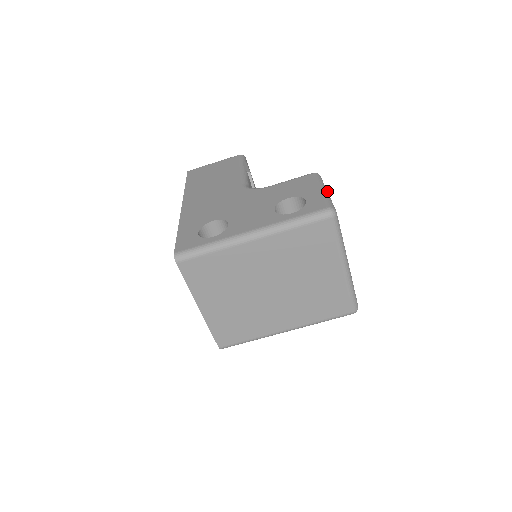
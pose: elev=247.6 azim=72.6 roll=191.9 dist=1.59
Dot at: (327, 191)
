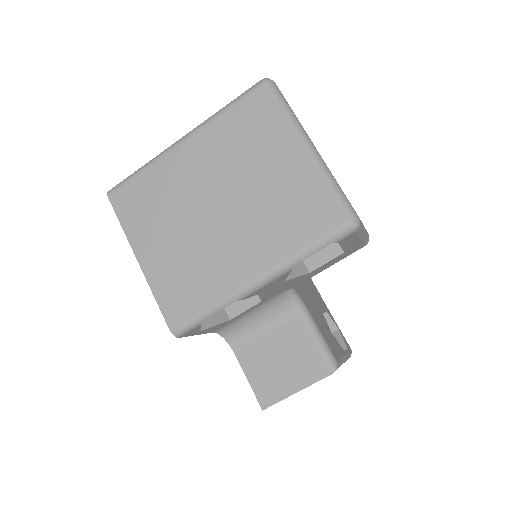
Dot at: occluded
